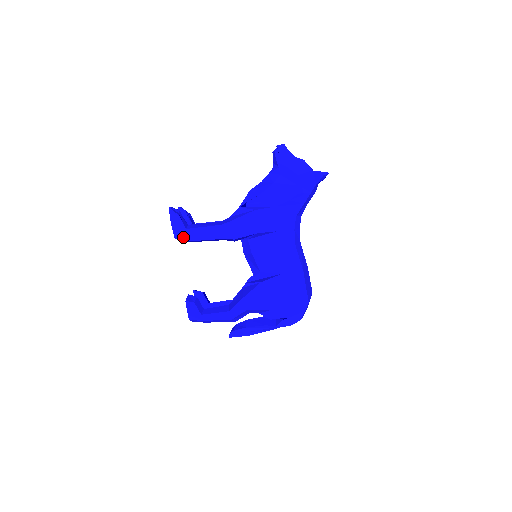
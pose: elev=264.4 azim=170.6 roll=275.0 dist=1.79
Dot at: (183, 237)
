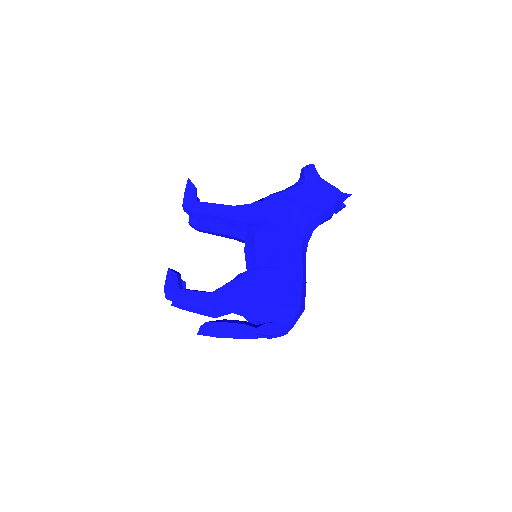
Dot at: (191, 207)
